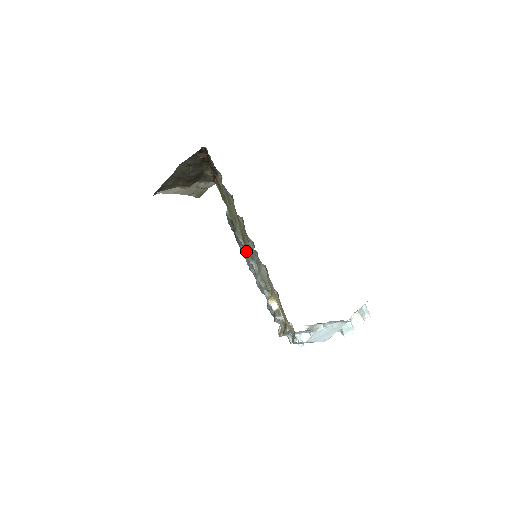
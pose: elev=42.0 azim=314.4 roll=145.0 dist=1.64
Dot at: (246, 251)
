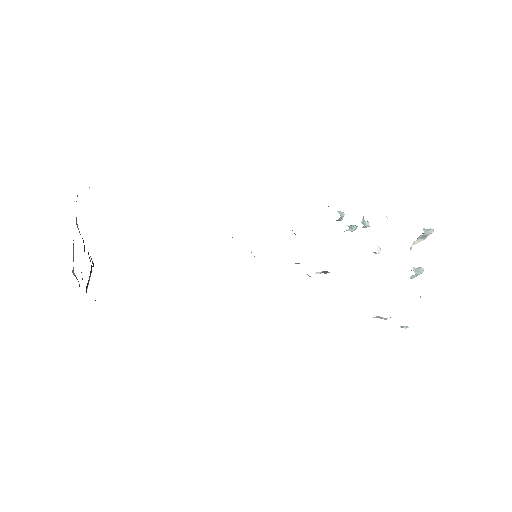
Dot at: occluded
